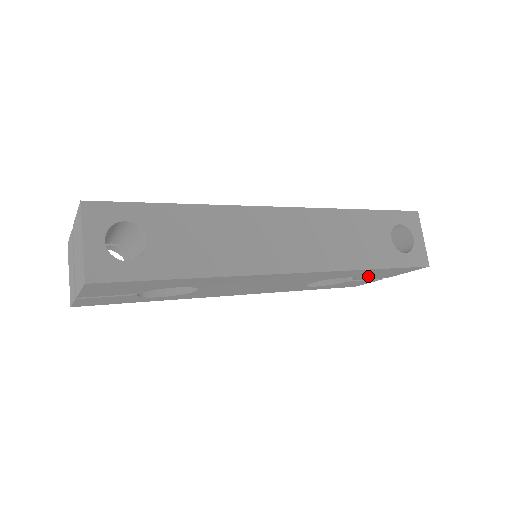
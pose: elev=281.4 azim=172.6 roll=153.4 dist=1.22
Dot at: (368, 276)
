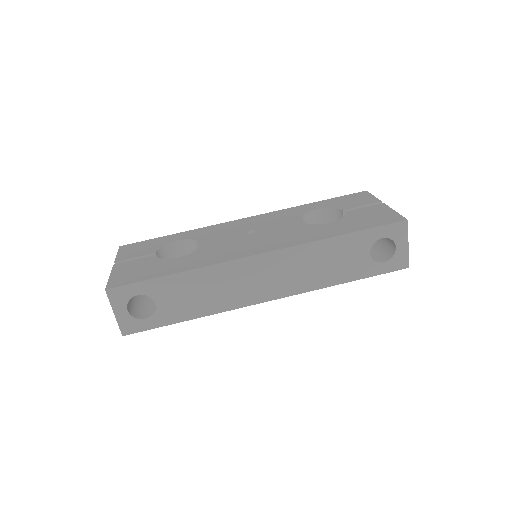
Dot at: occluded
